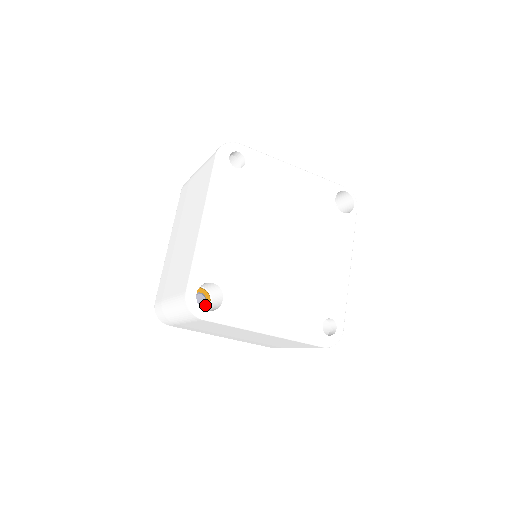
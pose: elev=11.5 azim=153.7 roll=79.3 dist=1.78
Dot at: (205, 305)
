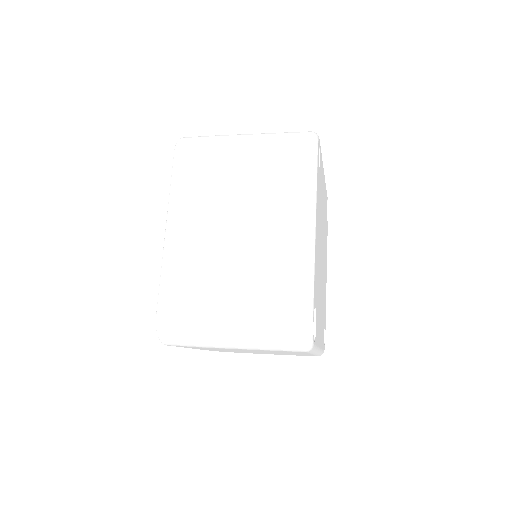
Dot at: occluded
